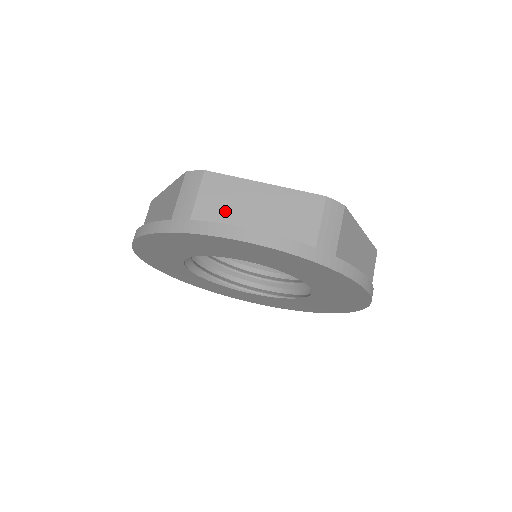
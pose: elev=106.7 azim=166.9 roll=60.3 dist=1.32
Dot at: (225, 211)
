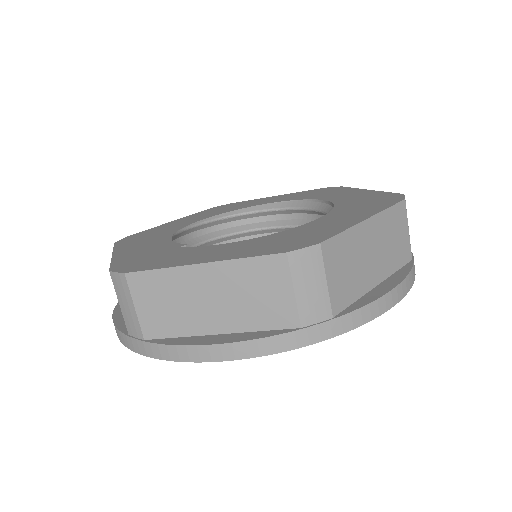
Dot at: (353, 279)
